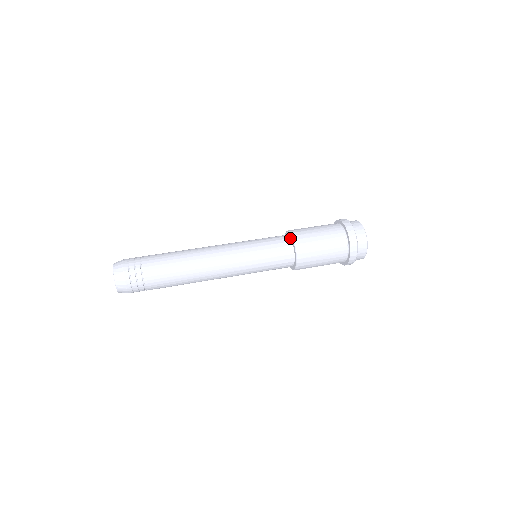
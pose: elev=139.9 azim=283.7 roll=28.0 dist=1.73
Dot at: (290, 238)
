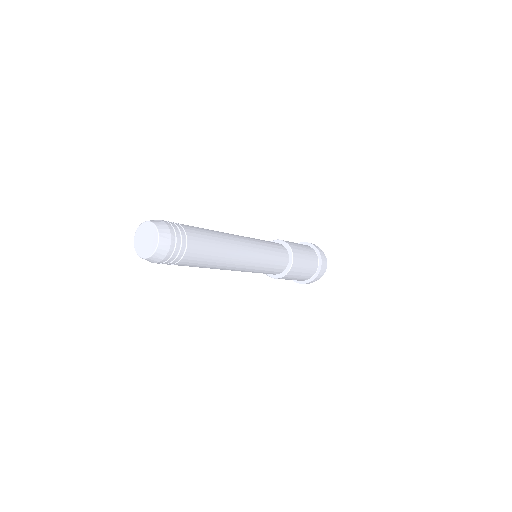
Dot at: occluded
